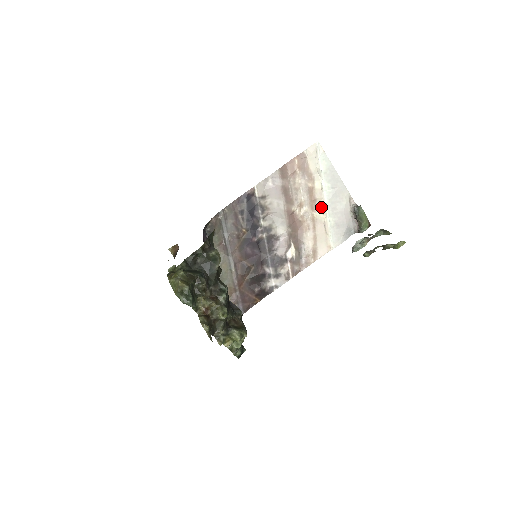
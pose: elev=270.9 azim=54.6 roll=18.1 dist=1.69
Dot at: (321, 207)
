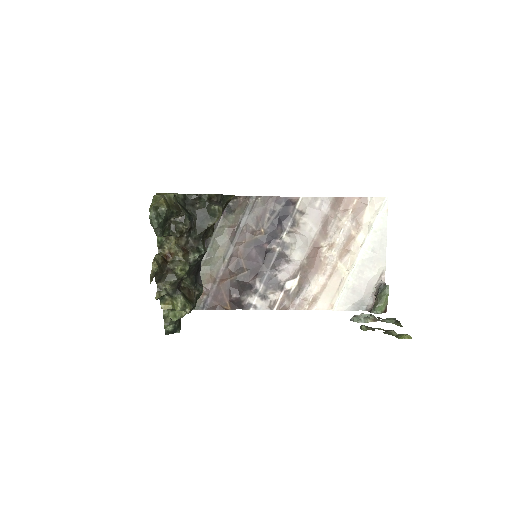
Dot at: (350, 261)
